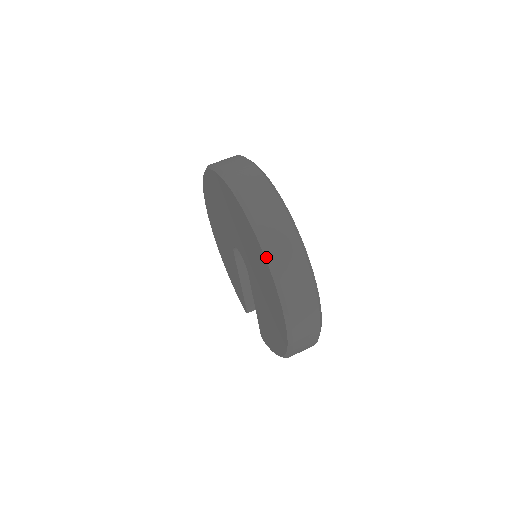
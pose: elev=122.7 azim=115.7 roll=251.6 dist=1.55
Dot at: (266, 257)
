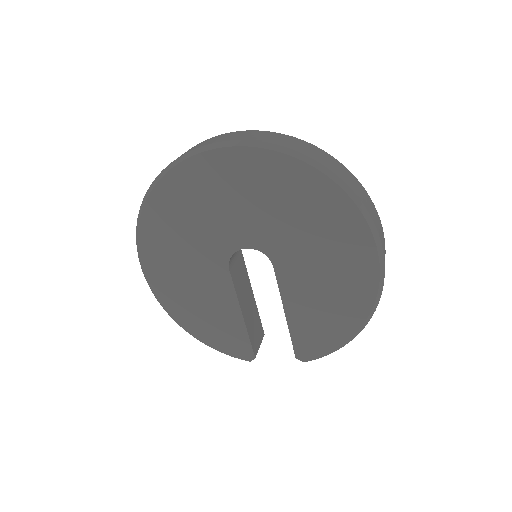
Dot at: (334, 179)
